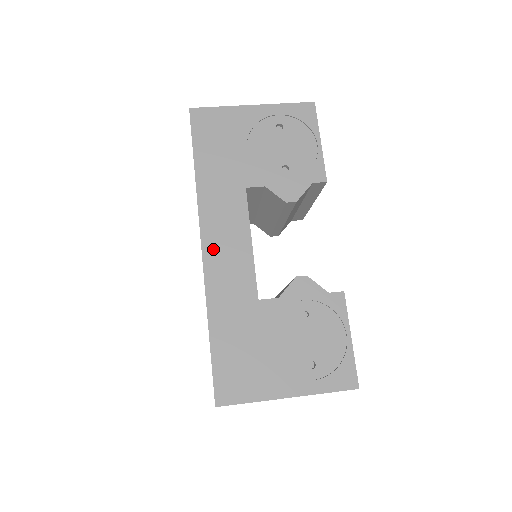
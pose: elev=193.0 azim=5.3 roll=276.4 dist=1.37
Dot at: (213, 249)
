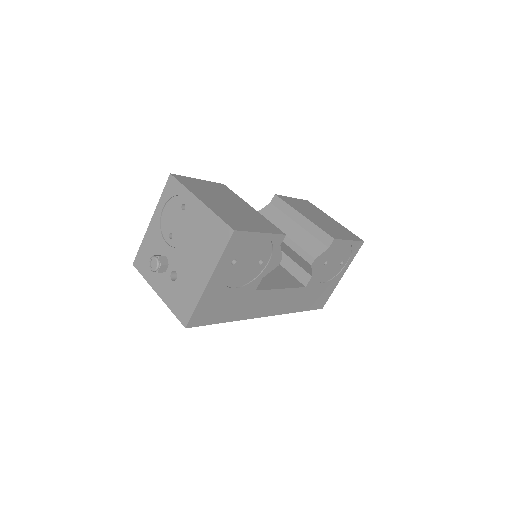
Dot at: (271, 310)
